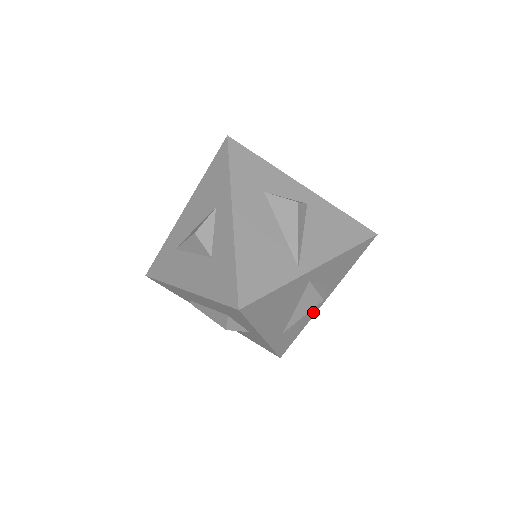
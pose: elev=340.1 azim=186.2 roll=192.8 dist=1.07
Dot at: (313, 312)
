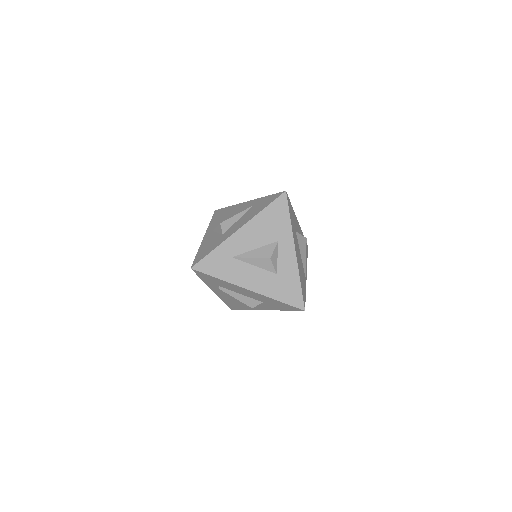
Dot at: occluded
